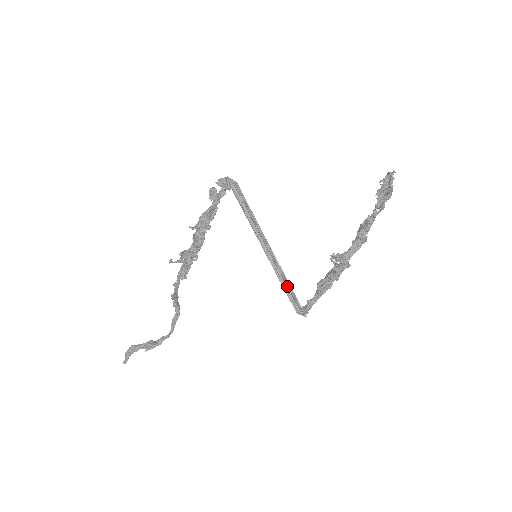
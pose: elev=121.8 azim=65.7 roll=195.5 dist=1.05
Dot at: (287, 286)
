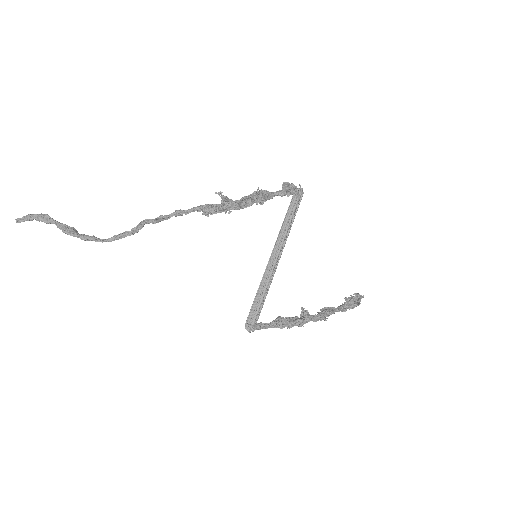
Dot at: (263, 298)
